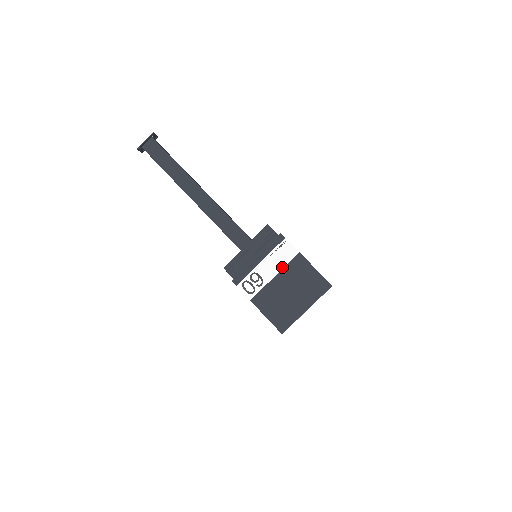
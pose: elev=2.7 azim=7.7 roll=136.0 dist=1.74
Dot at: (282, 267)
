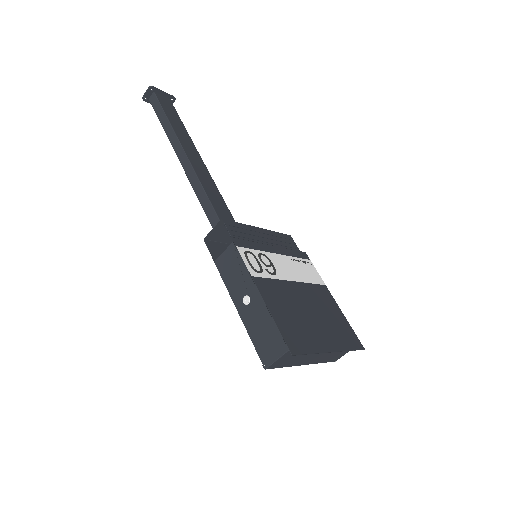
Dot at: (303, 280)
